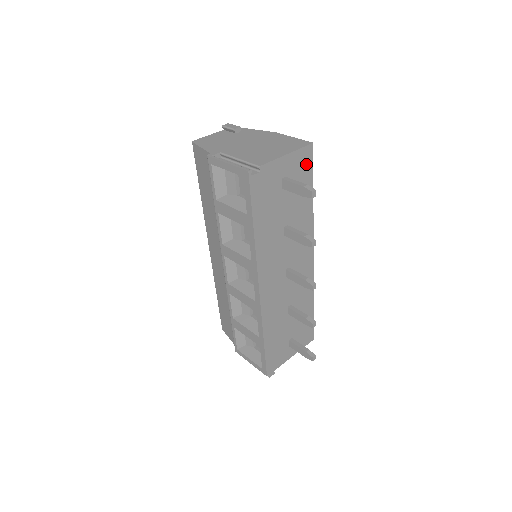
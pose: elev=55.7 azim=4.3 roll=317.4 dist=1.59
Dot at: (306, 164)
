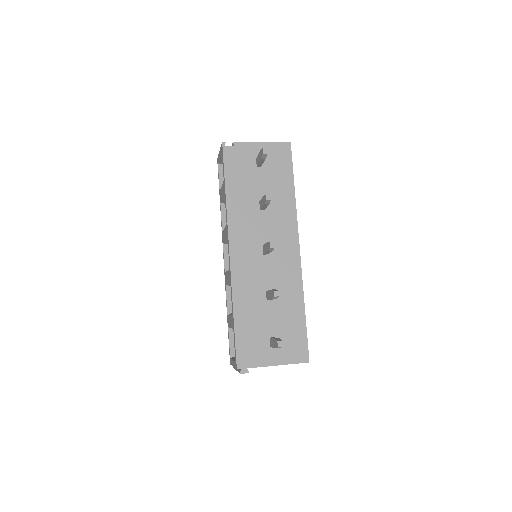
Dot at: (284, 157)
